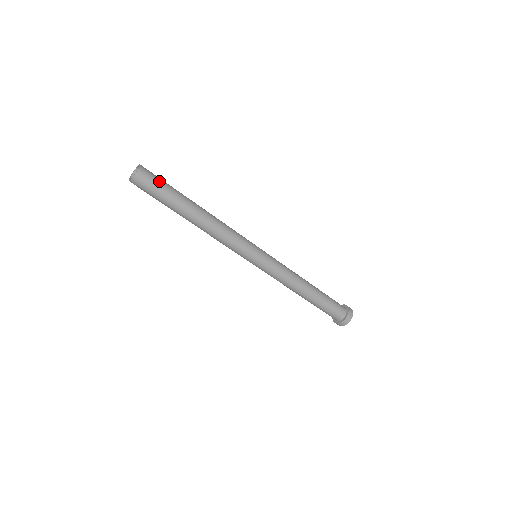
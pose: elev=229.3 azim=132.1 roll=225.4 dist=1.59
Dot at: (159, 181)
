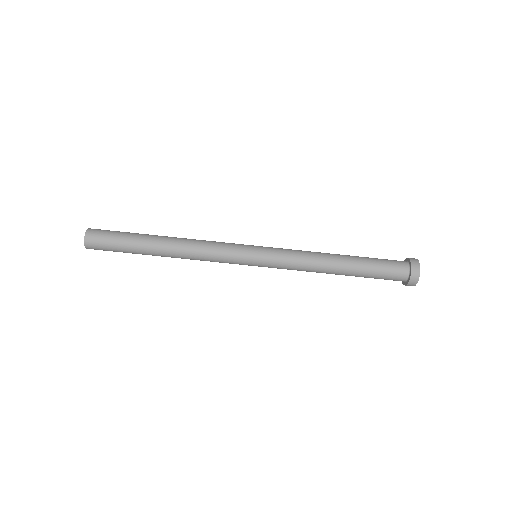
Dot at: (109, 237)
